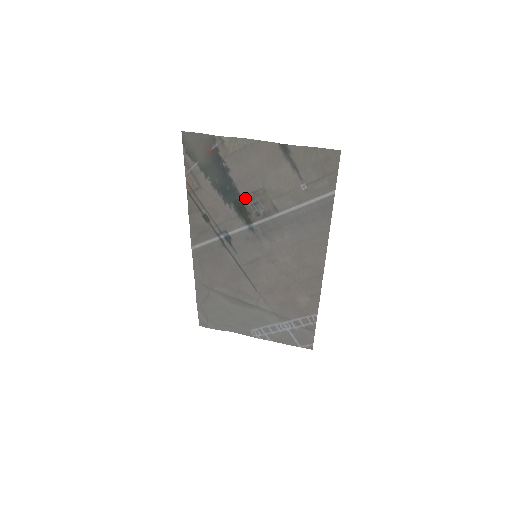
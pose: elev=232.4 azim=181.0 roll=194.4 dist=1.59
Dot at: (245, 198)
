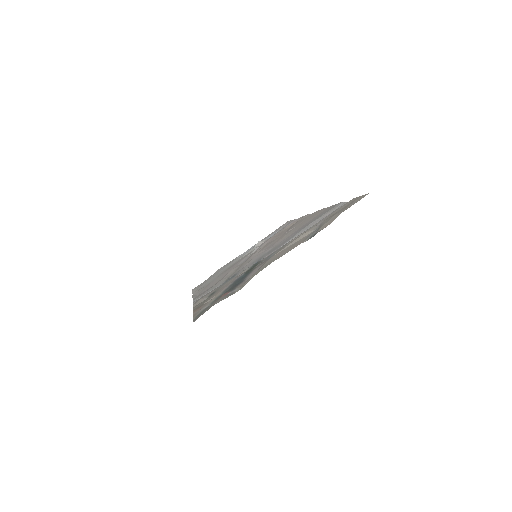
Dot at: (258, 266)
